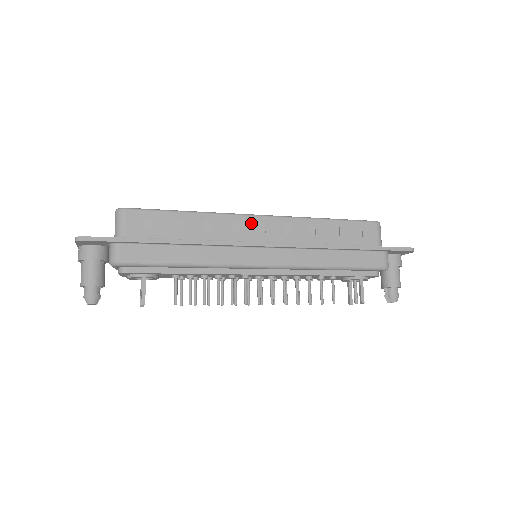
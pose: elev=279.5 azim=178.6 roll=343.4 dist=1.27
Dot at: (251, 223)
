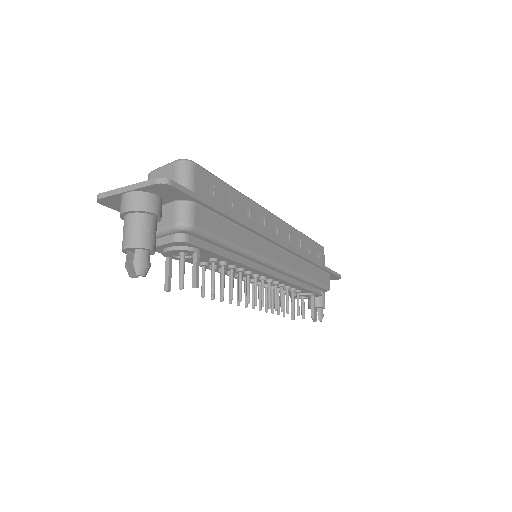
Dot at: (271, 220)
